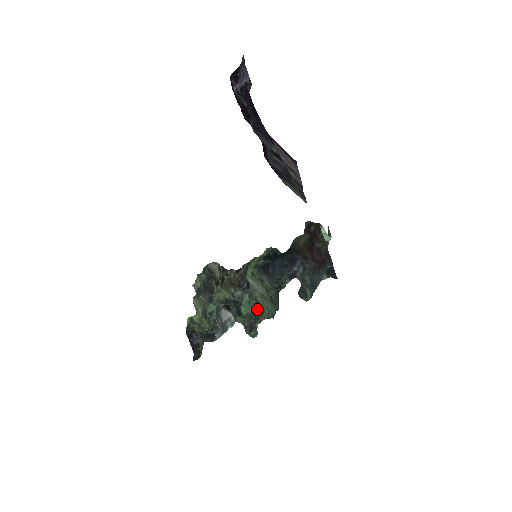
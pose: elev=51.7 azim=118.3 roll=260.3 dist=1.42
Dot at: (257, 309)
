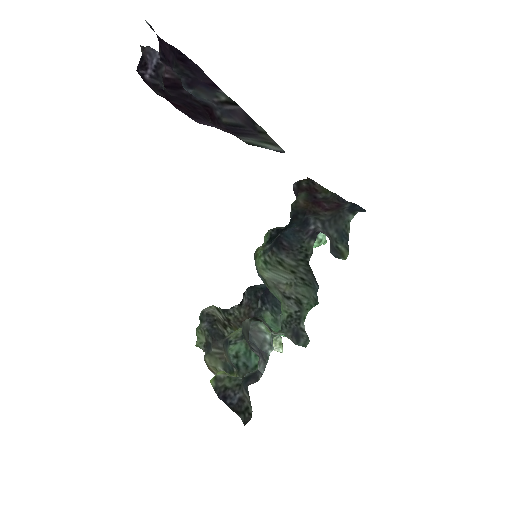
Dot at: (291, 308)
